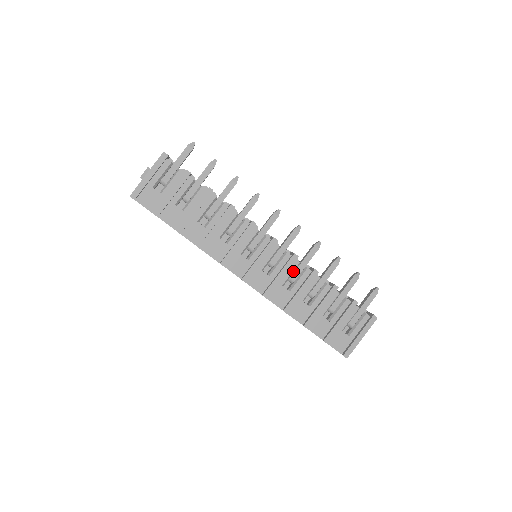
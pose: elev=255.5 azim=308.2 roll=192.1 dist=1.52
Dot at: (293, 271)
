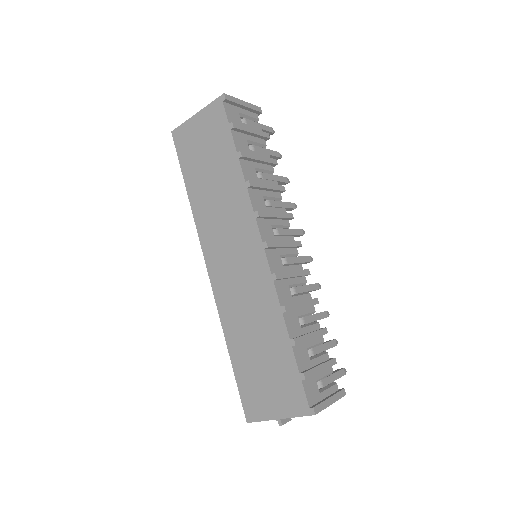
Dot at: (299, 284)
